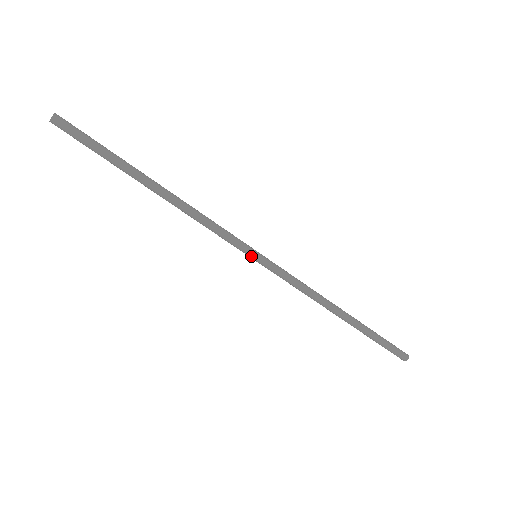
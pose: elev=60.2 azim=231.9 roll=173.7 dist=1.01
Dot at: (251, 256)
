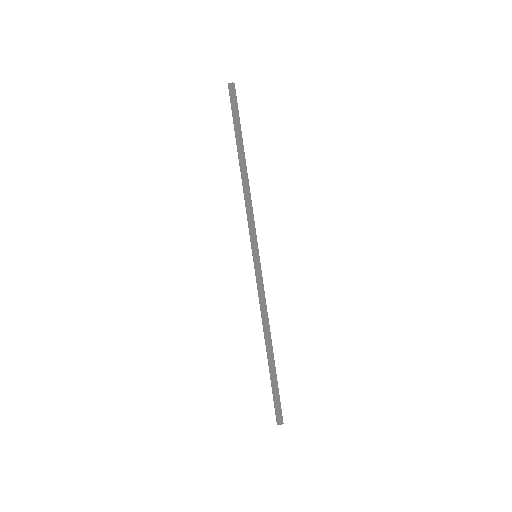
Dot at: (254, 252)
